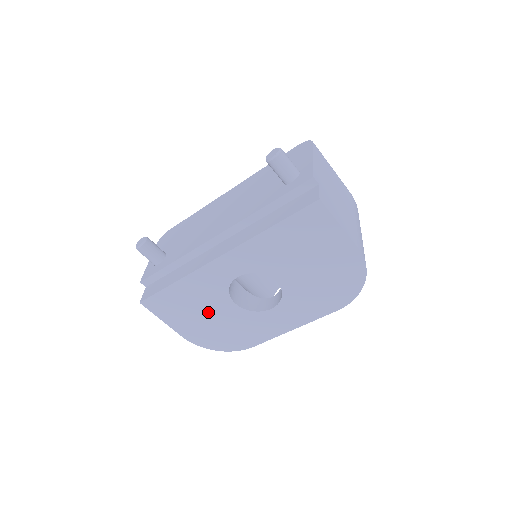
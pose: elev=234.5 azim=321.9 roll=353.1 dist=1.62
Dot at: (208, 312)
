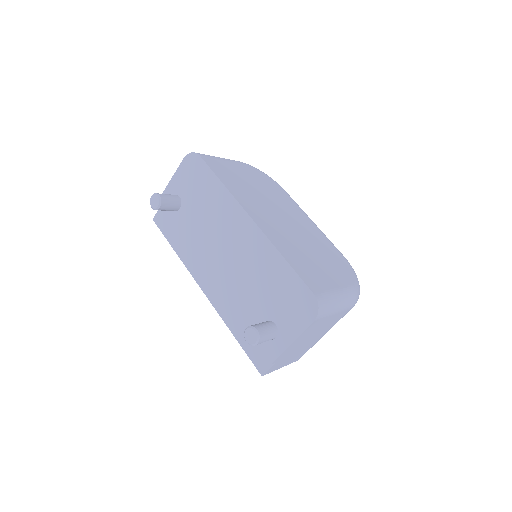
Dot at: occluded
